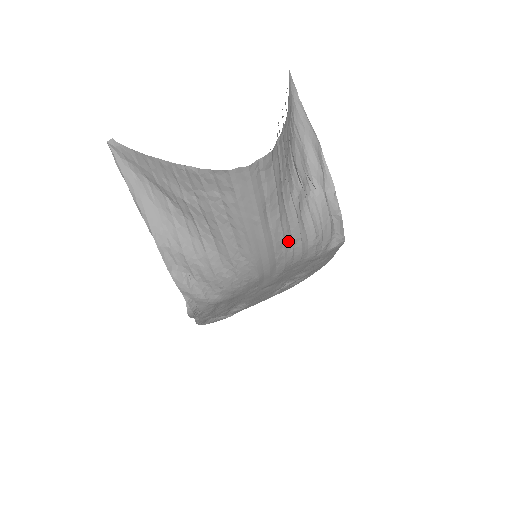
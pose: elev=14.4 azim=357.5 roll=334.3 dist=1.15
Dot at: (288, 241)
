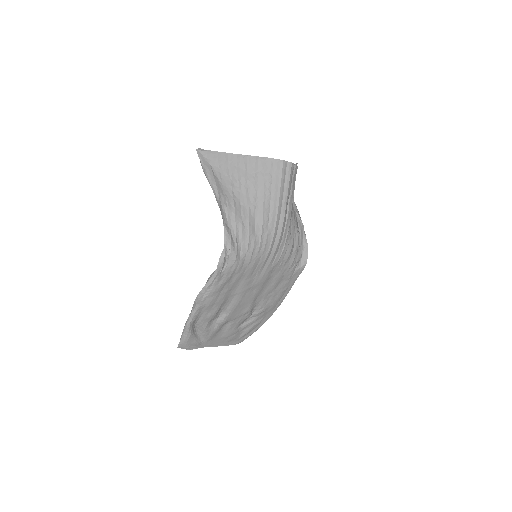
Dot at: (289, 233)
